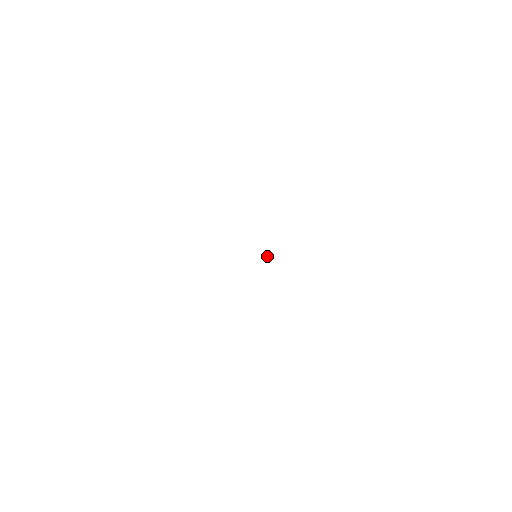
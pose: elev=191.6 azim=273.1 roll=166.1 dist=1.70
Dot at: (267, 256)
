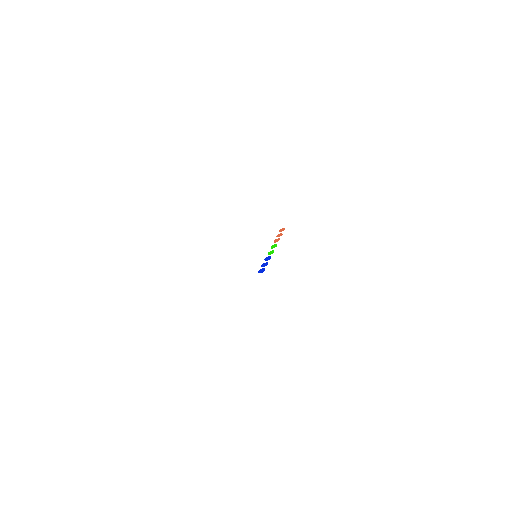
Dot at: occluded
